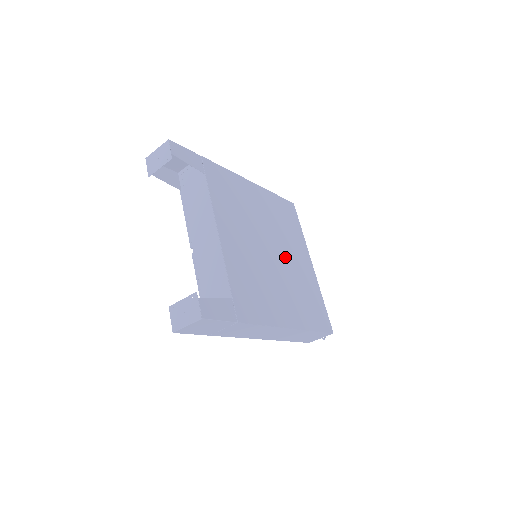
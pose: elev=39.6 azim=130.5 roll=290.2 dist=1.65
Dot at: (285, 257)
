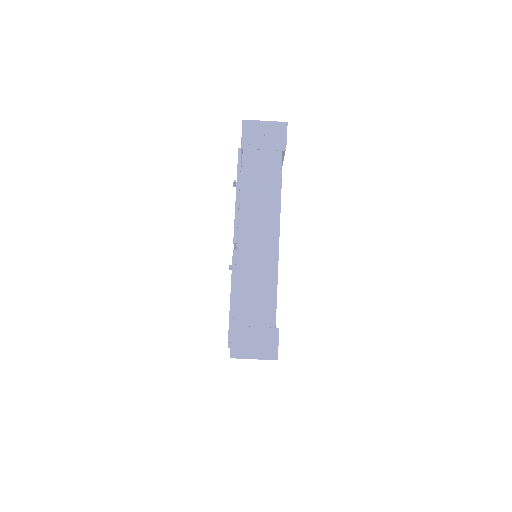
Dot at: occluded
